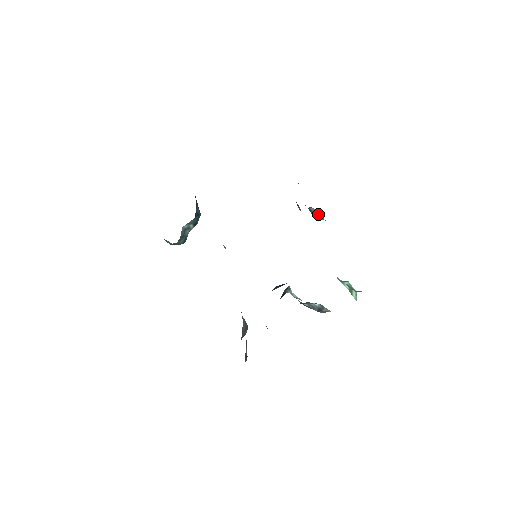
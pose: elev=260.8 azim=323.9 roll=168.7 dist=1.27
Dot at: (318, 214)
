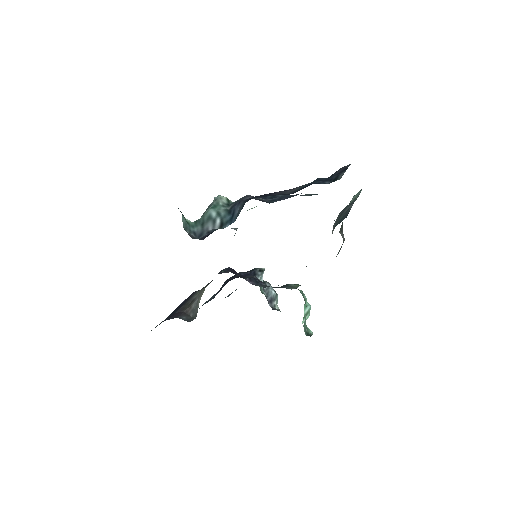
Dot at: occluded
